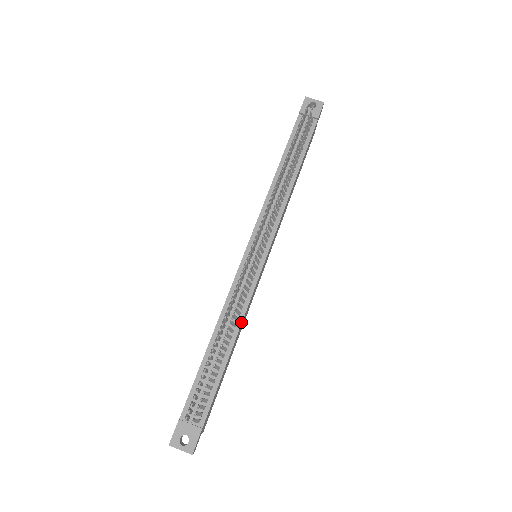
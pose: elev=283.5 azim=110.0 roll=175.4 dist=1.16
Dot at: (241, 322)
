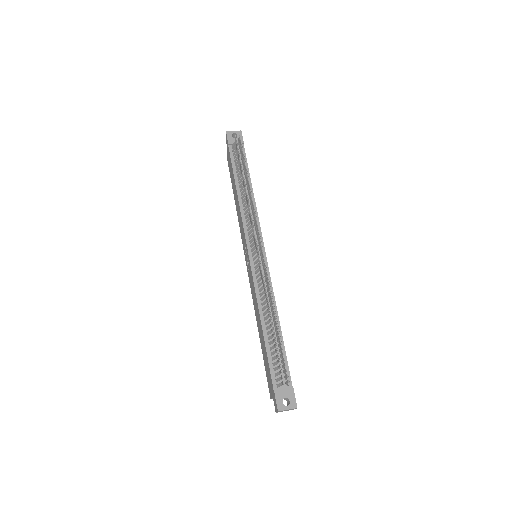
Dot at: (275, 304)
